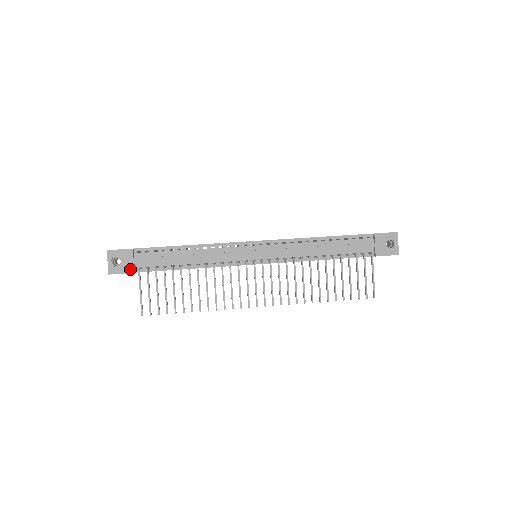
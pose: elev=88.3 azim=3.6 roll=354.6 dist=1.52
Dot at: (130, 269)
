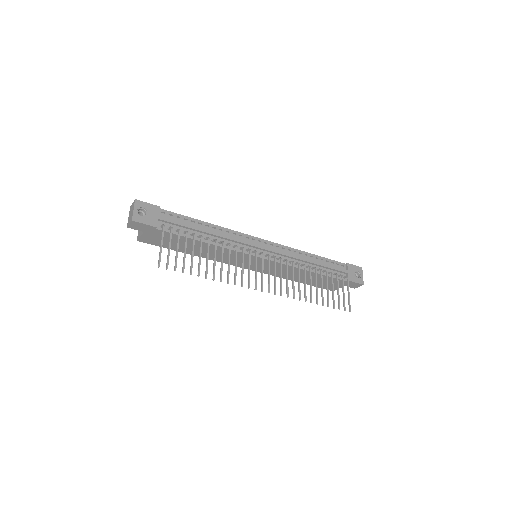
Dot at: (154, 223)
